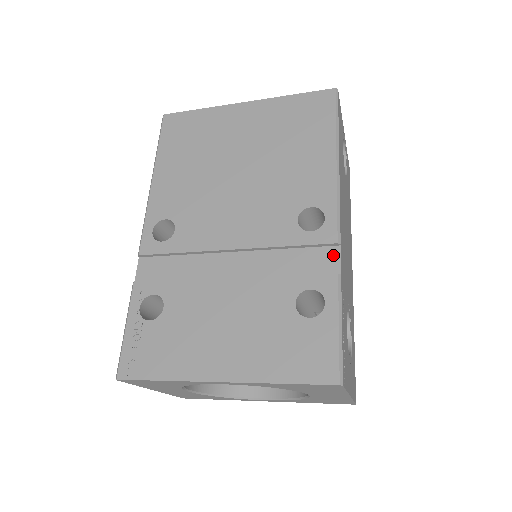
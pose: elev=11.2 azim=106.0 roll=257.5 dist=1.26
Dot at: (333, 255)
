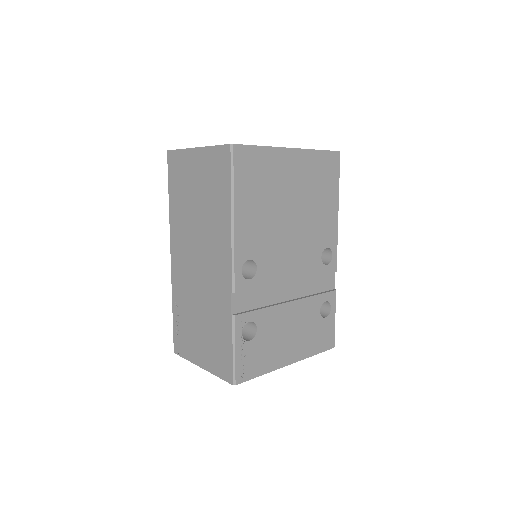
Dot at: (332, 277)
